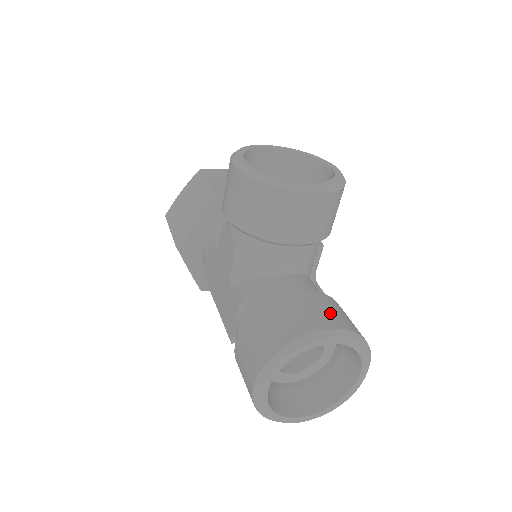
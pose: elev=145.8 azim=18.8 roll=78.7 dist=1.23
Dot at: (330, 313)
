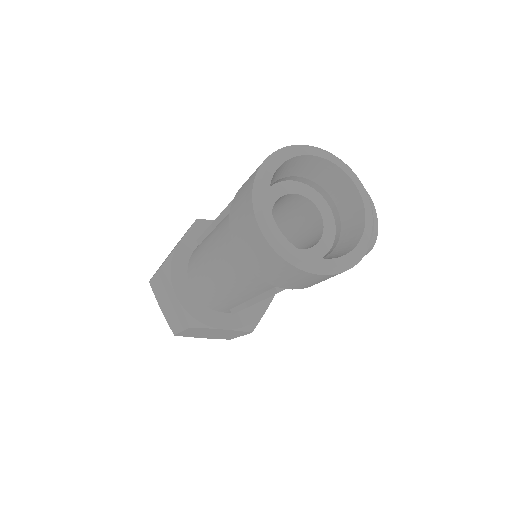
Dot at: occluded
